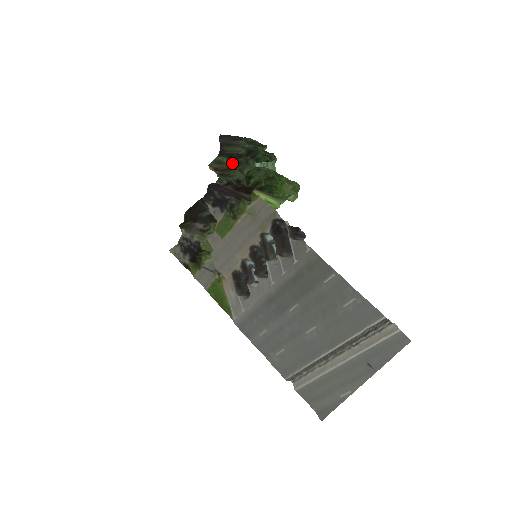
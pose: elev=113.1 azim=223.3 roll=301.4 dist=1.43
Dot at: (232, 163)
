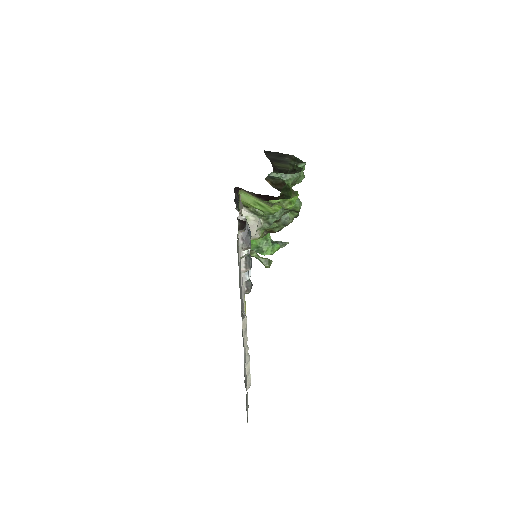
Dot at: occluded
